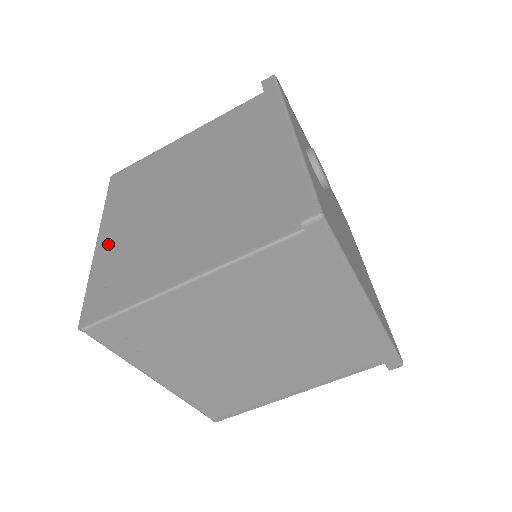
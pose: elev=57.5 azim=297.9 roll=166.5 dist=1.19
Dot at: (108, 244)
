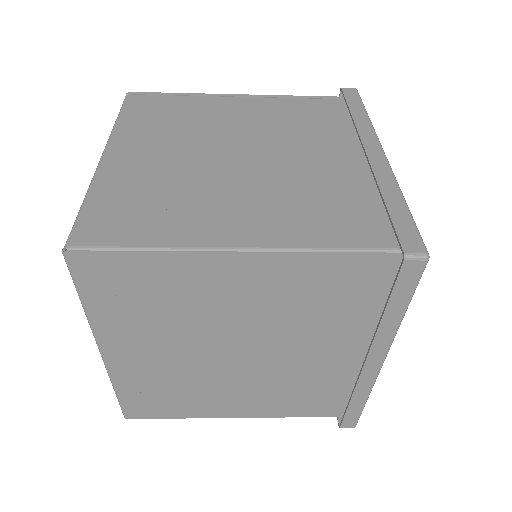
Dot at: (127, 368)
